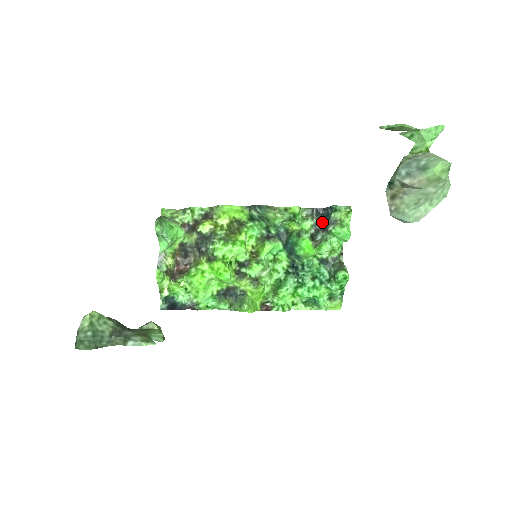
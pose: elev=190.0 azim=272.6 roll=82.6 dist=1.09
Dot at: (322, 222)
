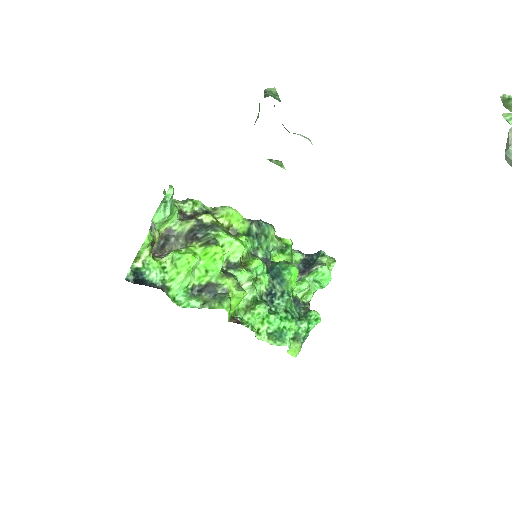
Dot at: (304, 265)
